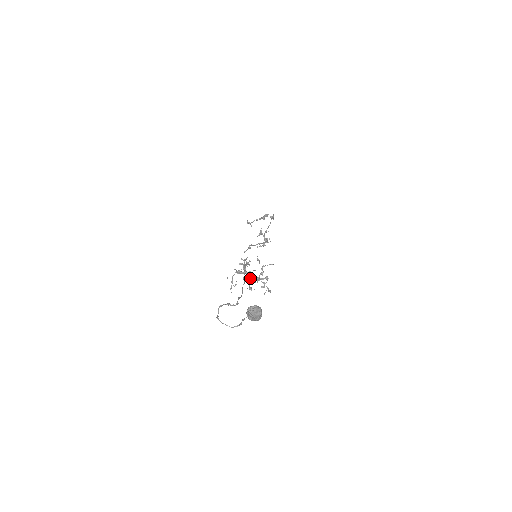
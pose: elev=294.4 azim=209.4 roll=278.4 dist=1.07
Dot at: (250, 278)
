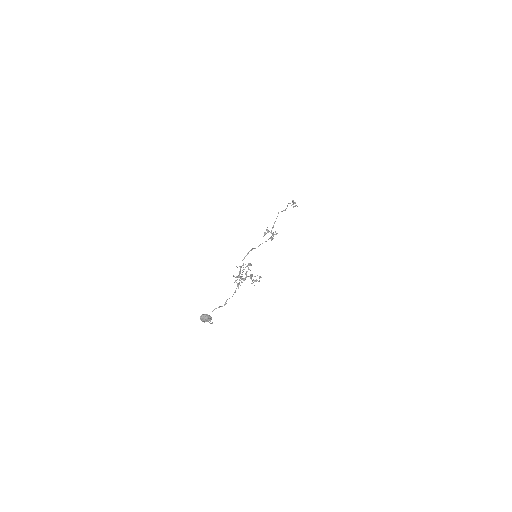
Dot at: (241, 279)
